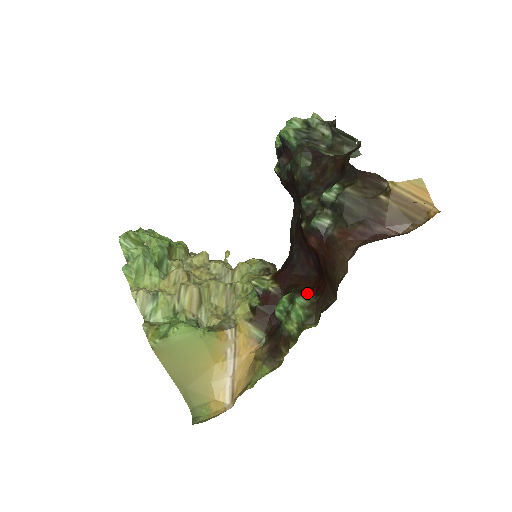
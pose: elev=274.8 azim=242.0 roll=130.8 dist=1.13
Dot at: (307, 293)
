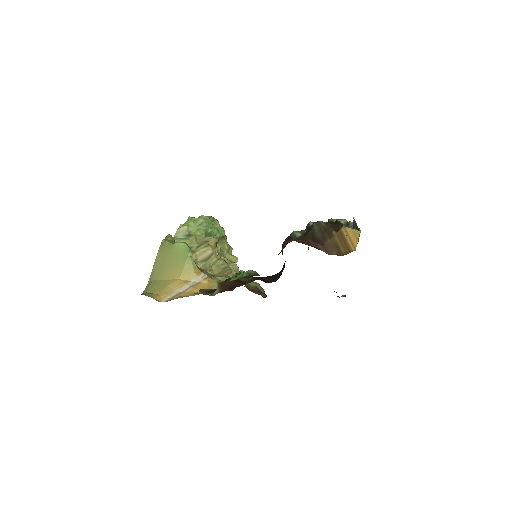
Dot at: occluded
